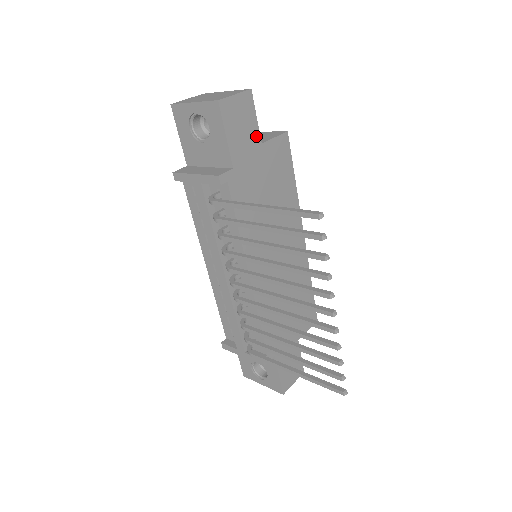
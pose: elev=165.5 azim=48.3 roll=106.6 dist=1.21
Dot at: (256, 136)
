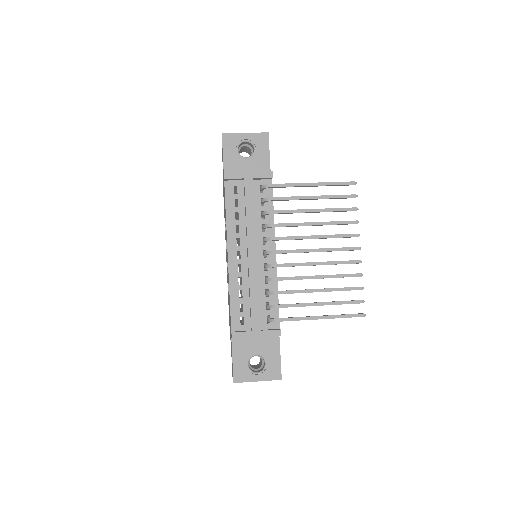
Dot at: occluded
